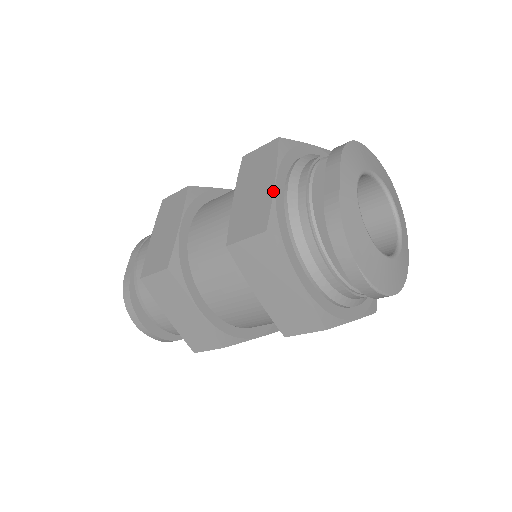
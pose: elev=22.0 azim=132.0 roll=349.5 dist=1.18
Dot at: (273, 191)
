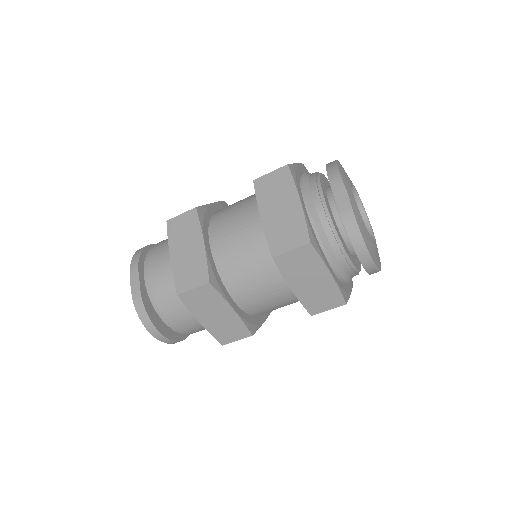
Dot at: (303, 210)
